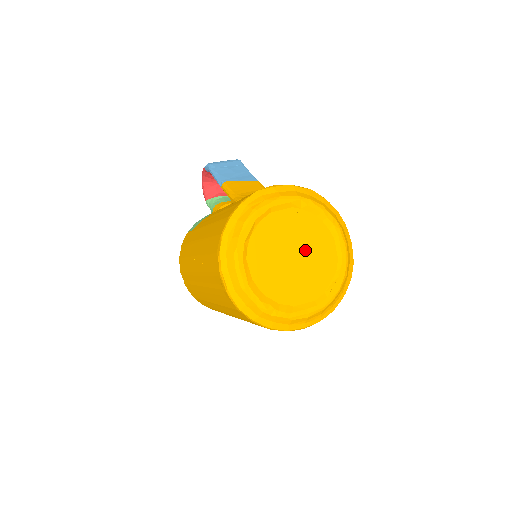
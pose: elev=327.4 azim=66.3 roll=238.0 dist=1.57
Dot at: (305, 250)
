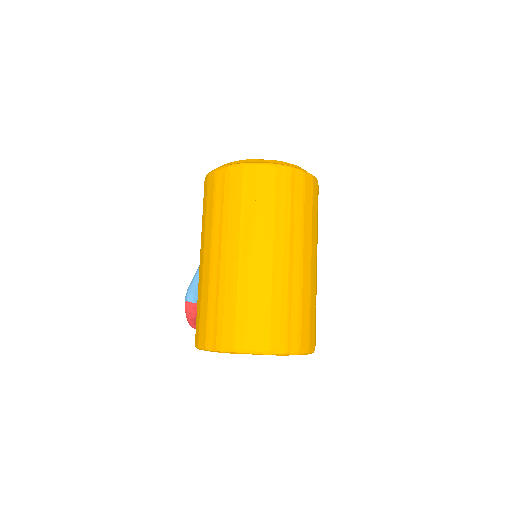
Dot at: occluded
